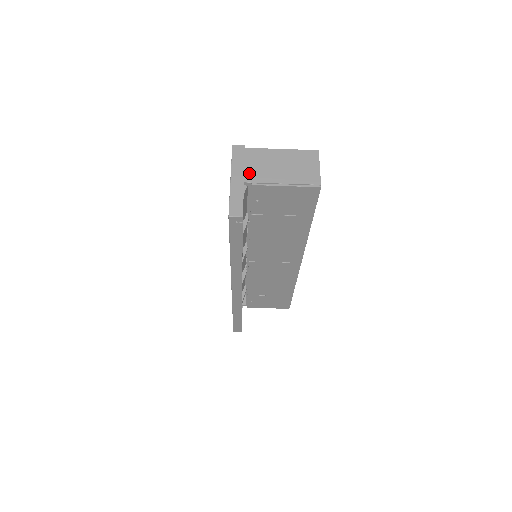
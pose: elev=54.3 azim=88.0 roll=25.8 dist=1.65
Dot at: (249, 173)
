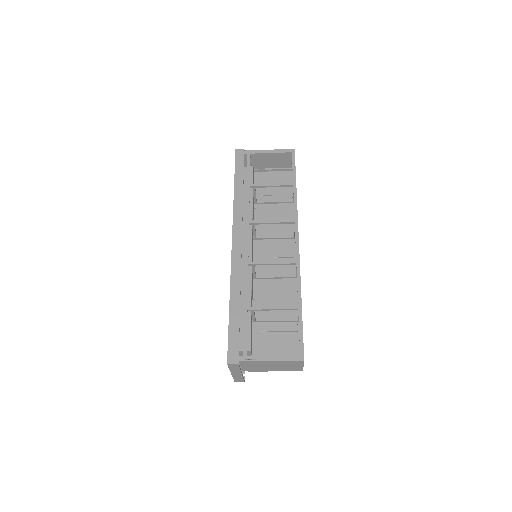
Dot at: (245, 369)
